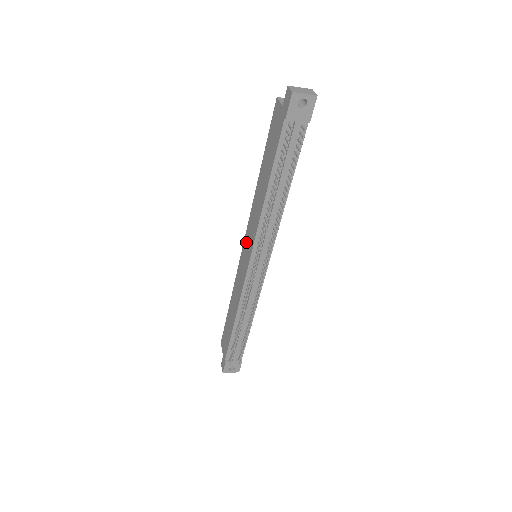
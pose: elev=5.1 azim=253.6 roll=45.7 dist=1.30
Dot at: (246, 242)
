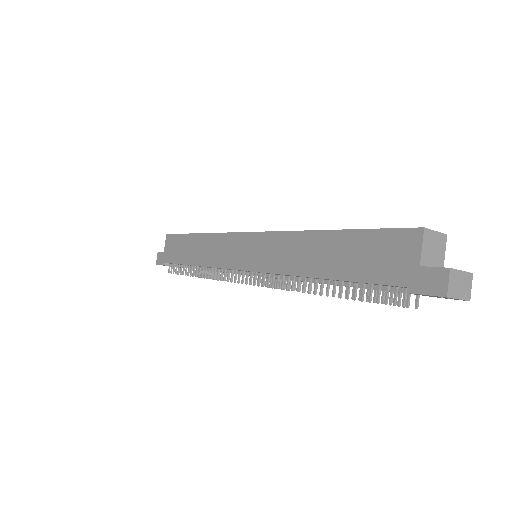
Dot at: (254, 243)
